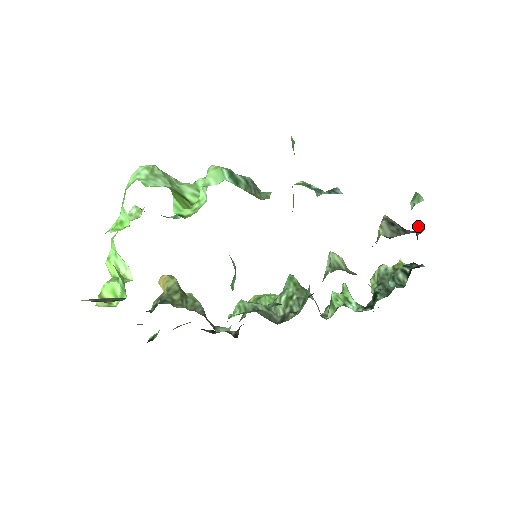
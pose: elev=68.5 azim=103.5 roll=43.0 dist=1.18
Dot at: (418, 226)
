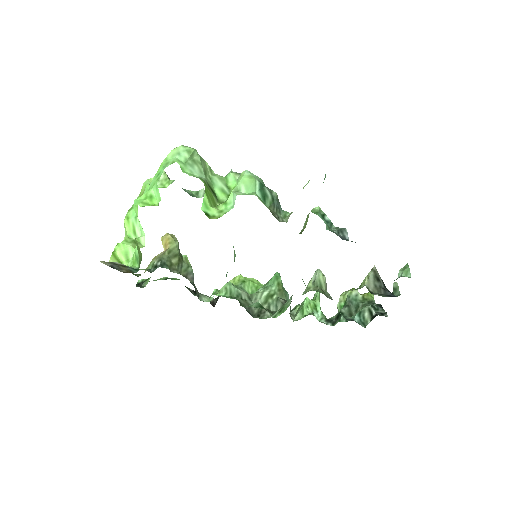
Dot at: (397, 287)
